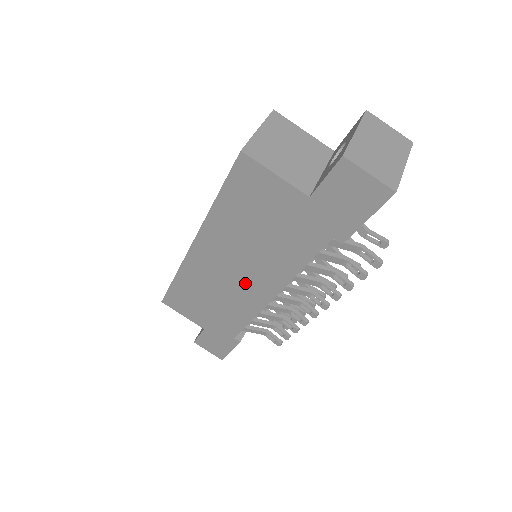
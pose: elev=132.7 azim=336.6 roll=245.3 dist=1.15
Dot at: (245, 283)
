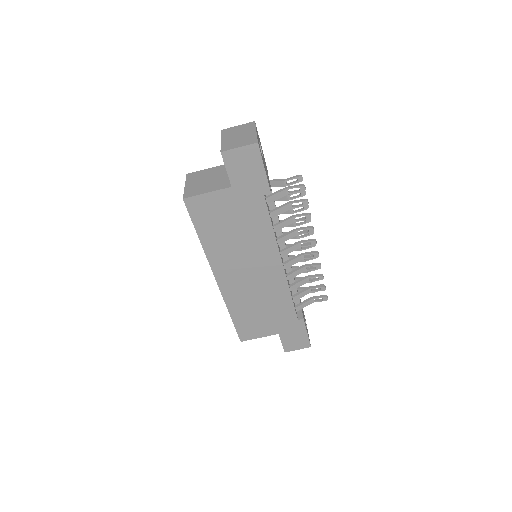
Dot at: (261, 272)
